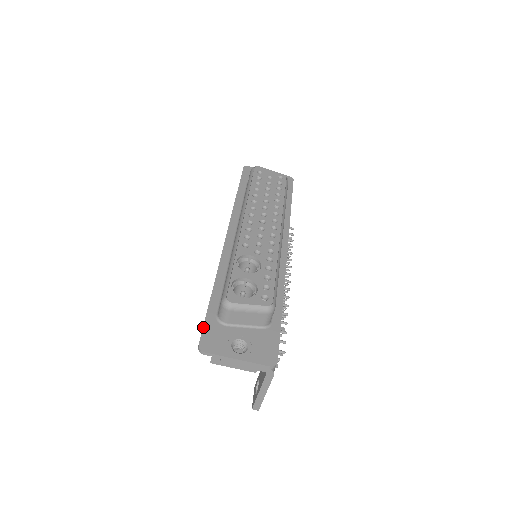
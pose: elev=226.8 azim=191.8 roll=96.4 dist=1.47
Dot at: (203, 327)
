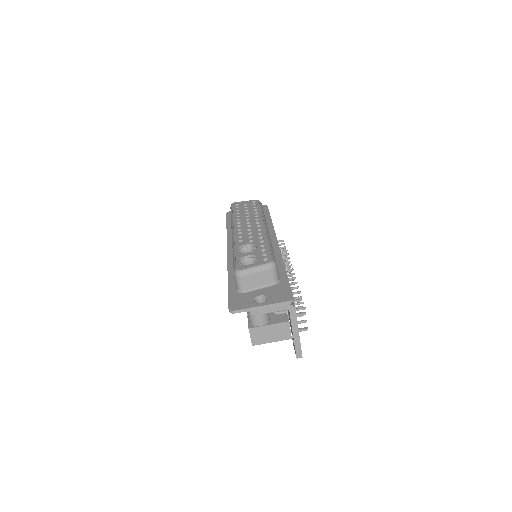
Dot at: (228, 299)
